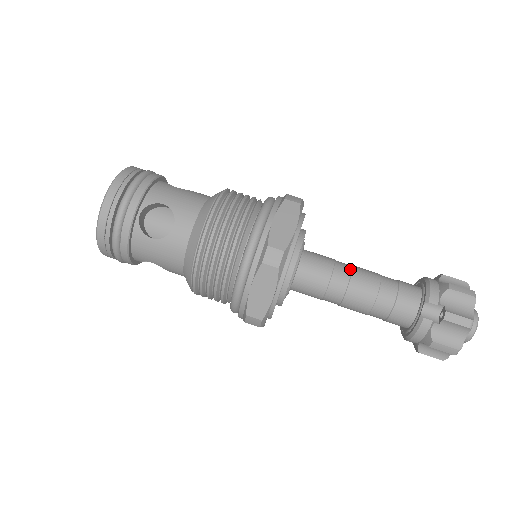
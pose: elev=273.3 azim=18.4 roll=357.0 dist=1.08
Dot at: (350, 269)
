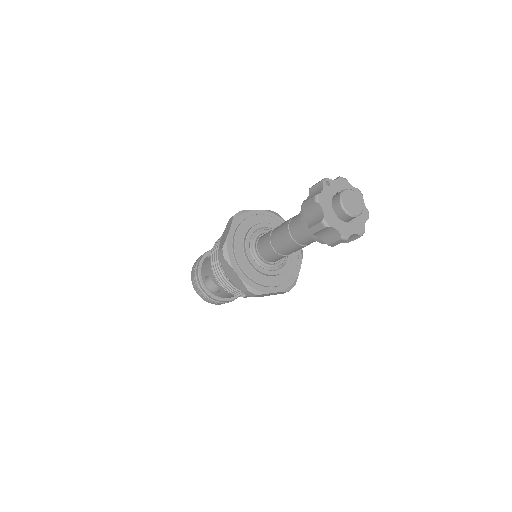
Dot at: occluded
